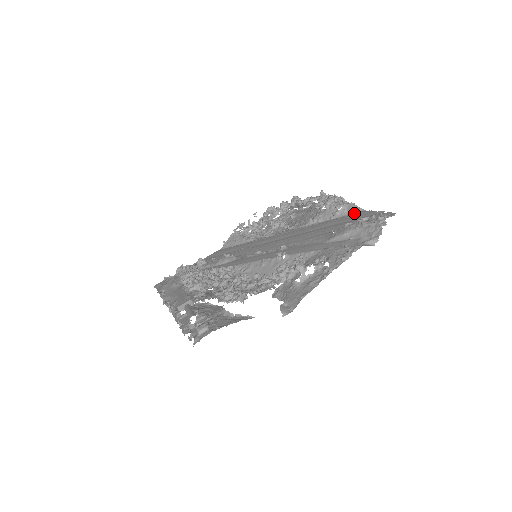
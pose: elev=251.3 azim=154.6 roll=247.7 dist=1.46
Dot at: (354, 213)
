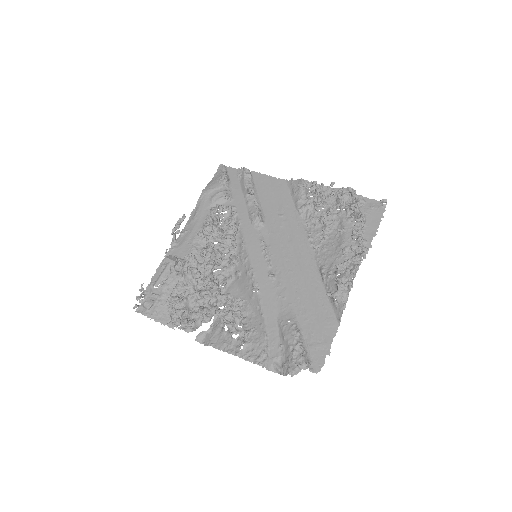
Dot at: (334, 315)
